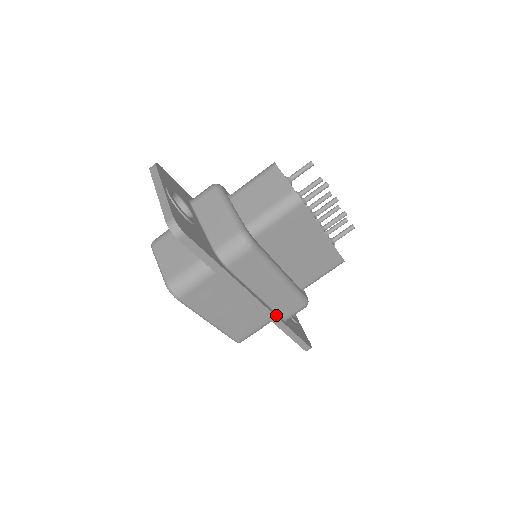
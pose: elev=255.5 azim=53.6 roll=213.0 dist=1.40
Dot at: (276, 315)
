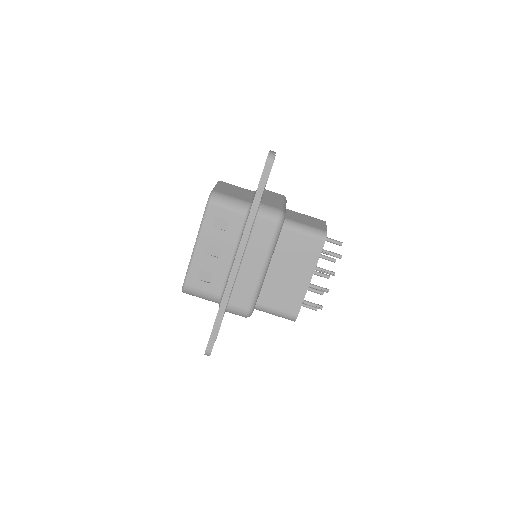
Dot at: (232, 290)
